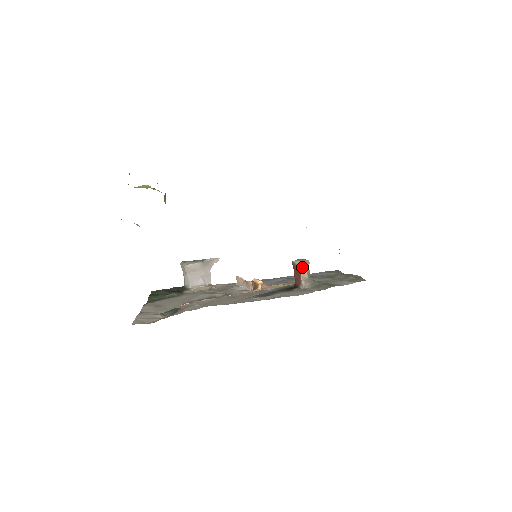
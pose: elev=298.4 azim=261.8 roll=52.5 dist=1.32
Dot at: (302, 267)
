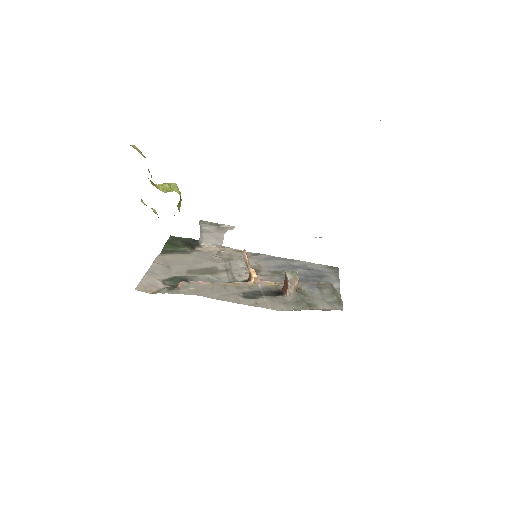
Dot at: (291, 281)
